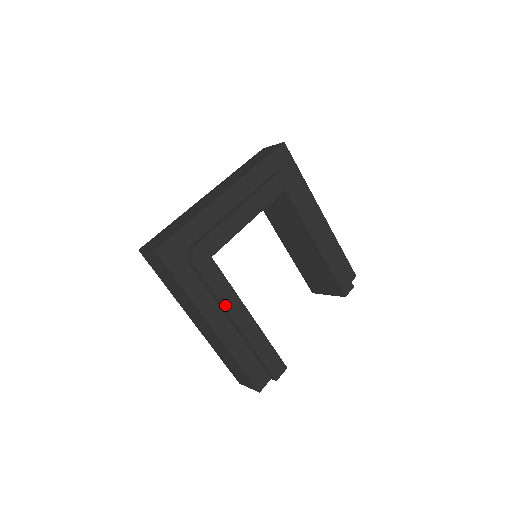
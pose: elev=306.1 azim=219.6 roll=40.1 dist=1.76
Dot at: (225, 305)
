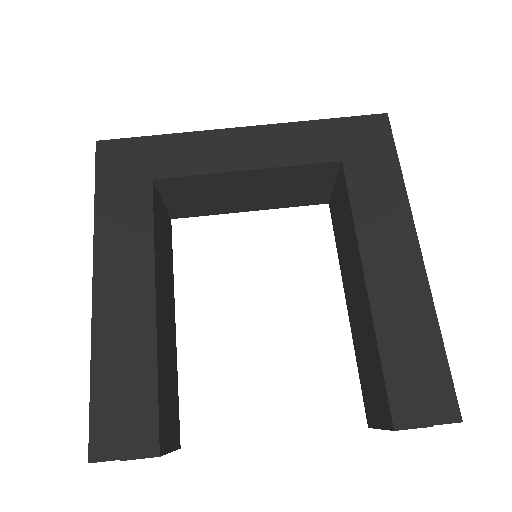
Dot at: (125, 254)
